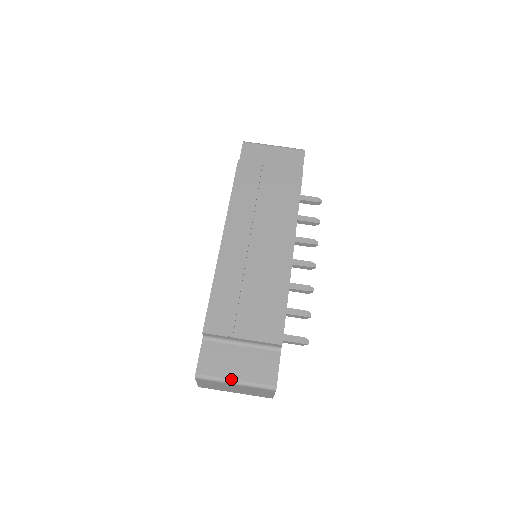
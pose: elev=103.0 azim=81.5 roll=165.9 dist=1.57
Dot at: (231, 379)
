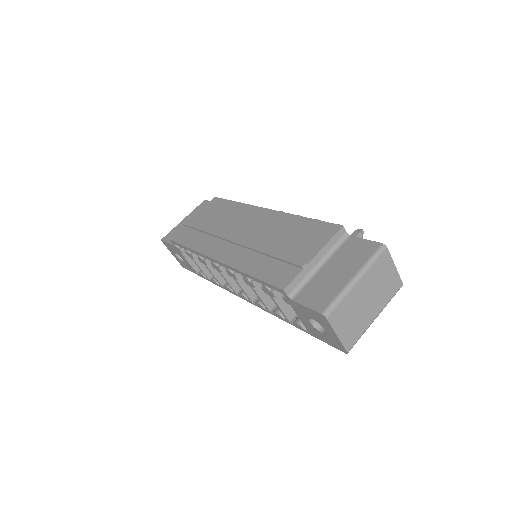
Dot at: (349, 281)
